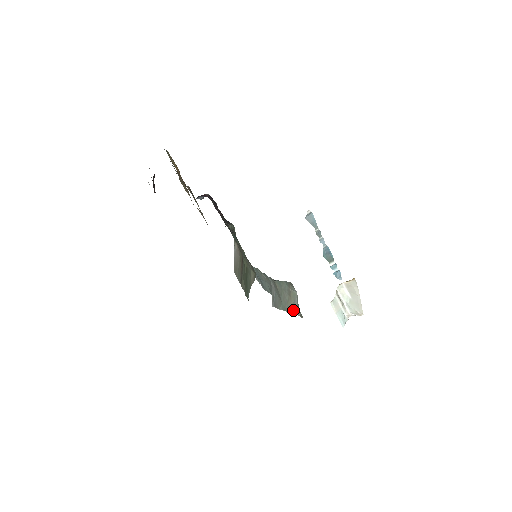
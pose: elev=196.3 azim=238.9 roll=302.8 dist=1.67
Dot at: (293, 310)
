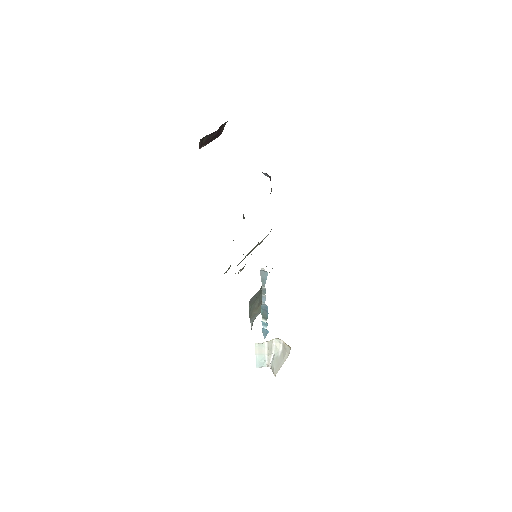
Dot at: (251, 318)
